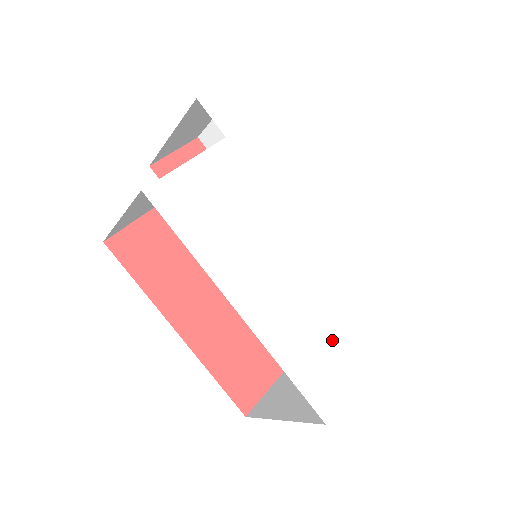
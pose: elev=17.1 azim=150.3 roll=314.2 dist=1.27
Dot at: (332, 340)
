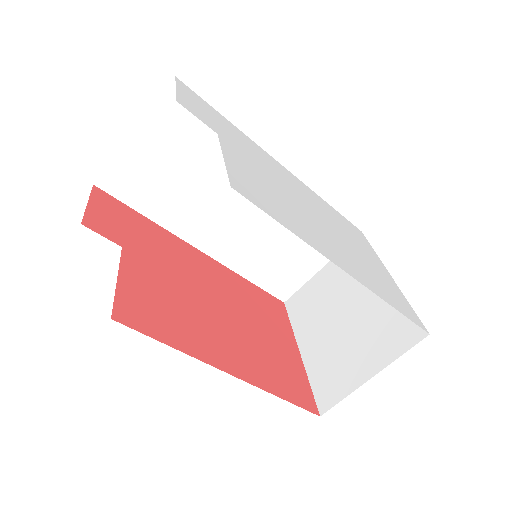
Dot at: (379, 275)
